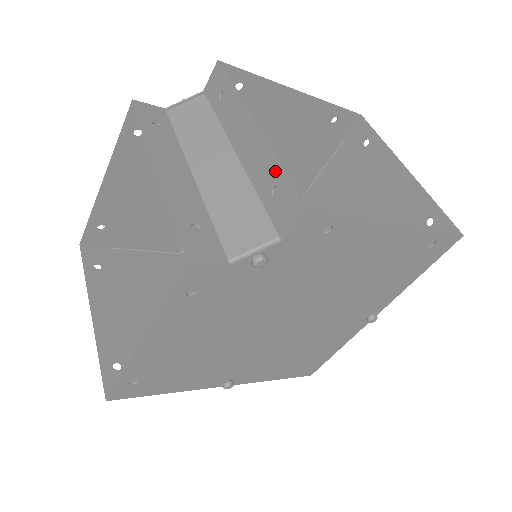
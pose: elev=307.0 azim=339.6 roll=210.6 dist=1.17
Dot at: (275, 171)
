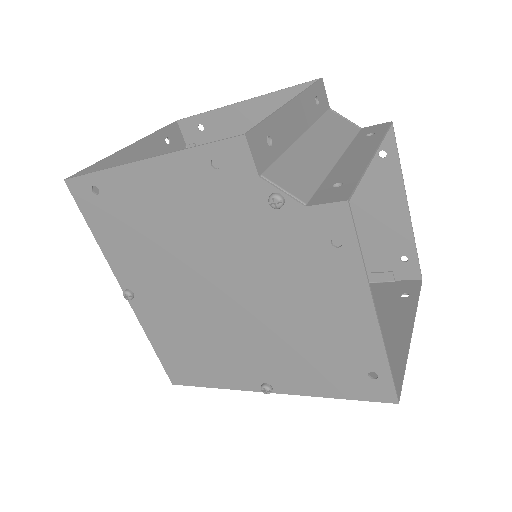
Dot at: (353, 177)
